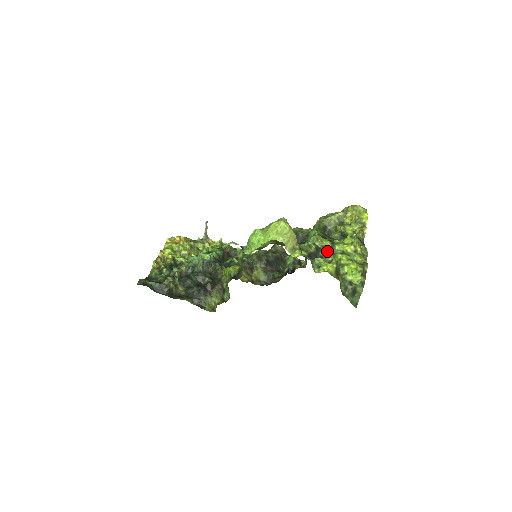
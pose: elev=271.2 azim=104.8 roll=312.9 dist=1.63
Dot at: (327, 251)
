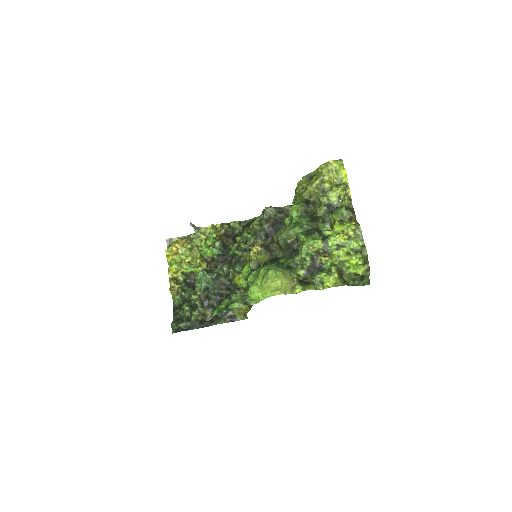
Dot at: (322, 252)
